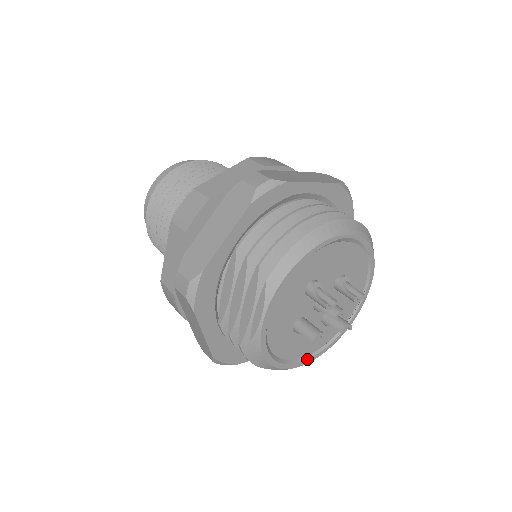
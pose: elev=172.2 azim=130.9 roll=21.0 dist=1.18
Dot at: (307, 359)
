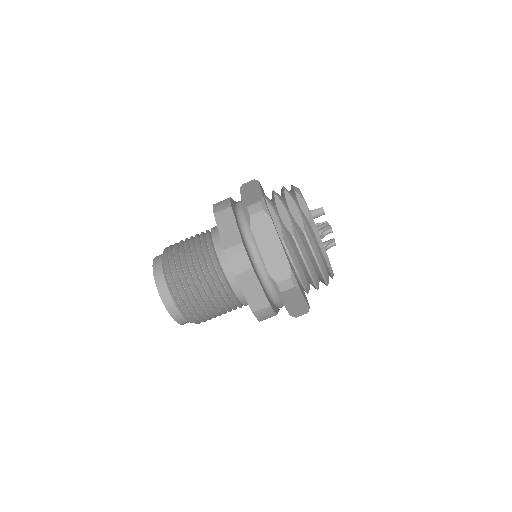
Dot at: occluded
